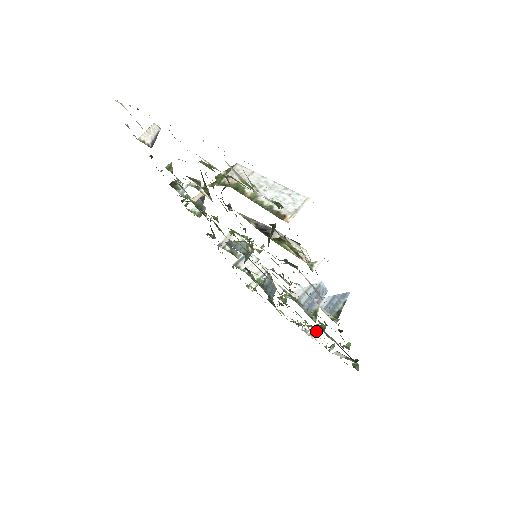
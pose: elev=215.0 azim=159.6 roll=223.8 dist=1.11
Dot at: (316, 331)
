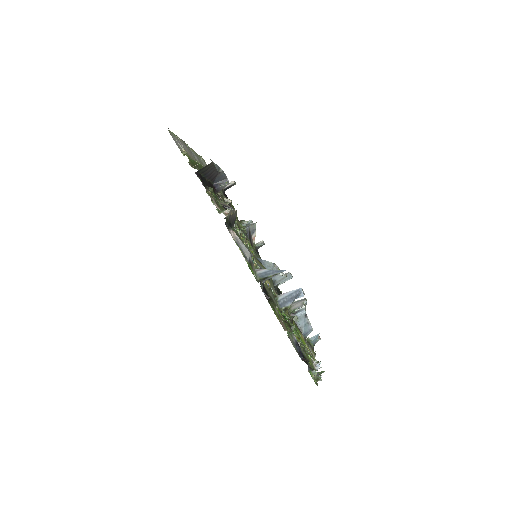
Dot at: occluded
